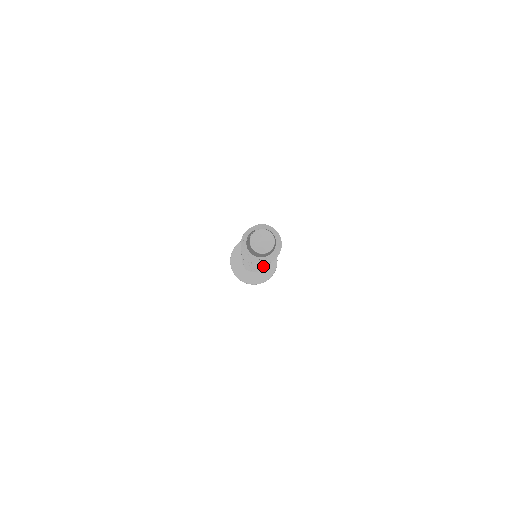
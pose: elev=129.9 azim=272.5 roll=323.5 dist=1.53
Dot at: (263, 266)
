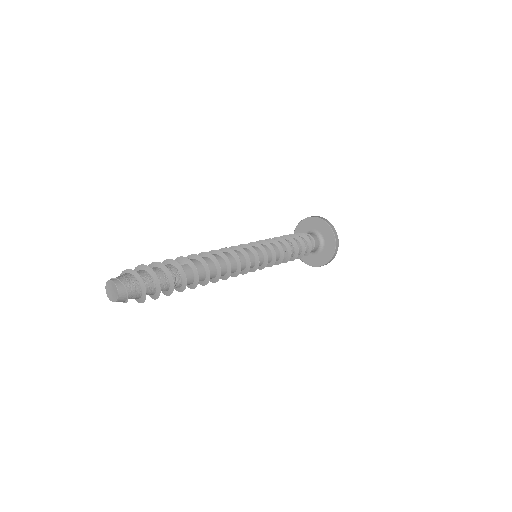
Dot at: (191, 288)
